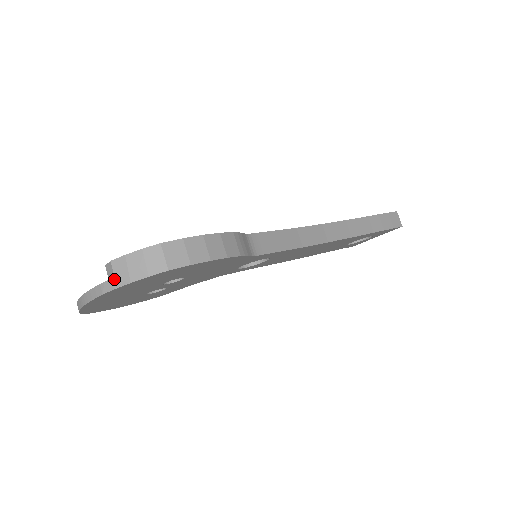
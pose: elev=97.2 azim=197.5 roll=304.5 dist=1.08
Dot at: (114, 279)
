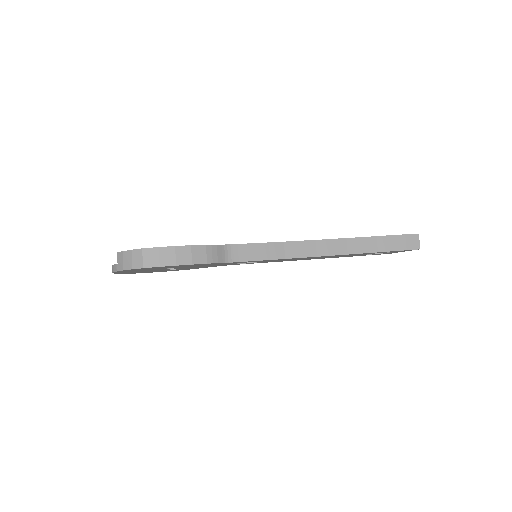
Dot at: (117, 265)
